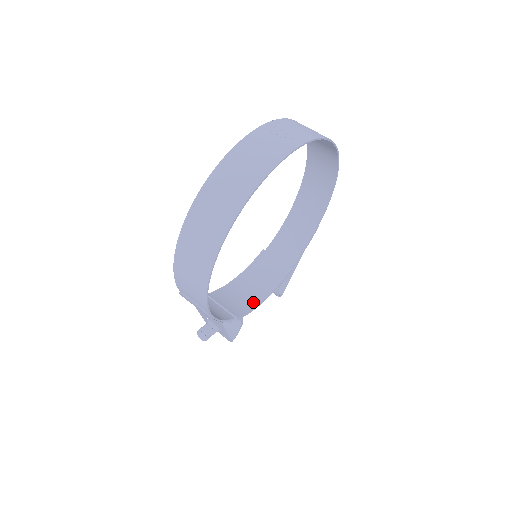
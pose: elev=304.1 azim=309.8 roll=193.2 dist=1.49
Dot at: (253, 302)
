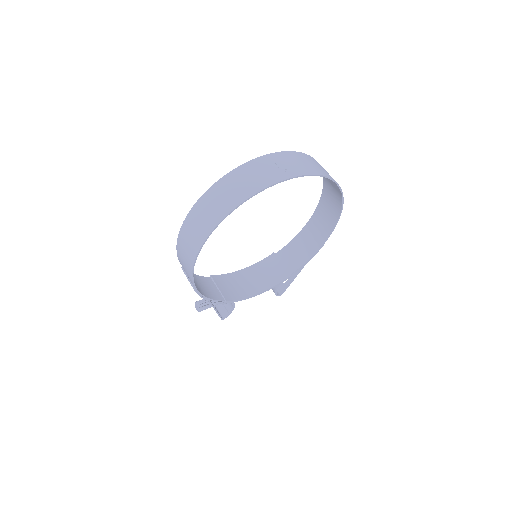
Dot at: (247, 293)
